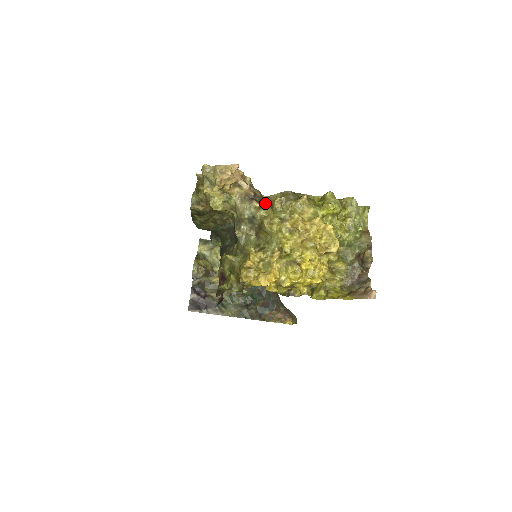
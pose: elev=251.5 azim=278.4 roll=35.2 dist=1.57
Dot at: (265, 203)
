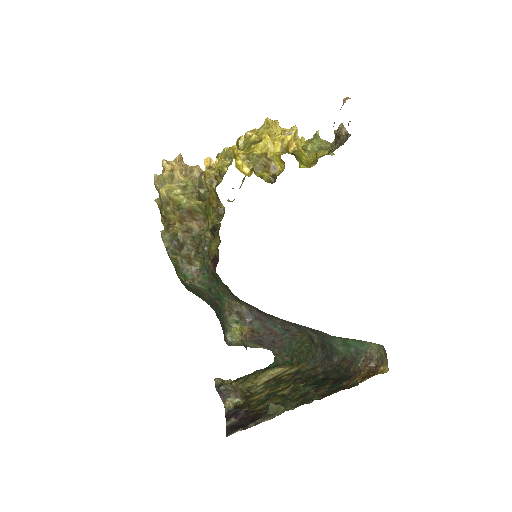
Dot at: occluded
